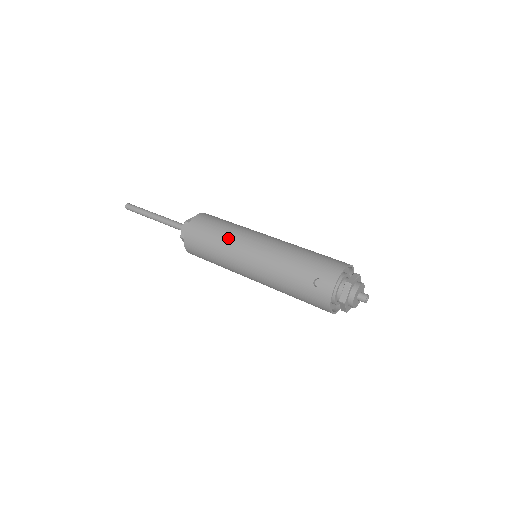
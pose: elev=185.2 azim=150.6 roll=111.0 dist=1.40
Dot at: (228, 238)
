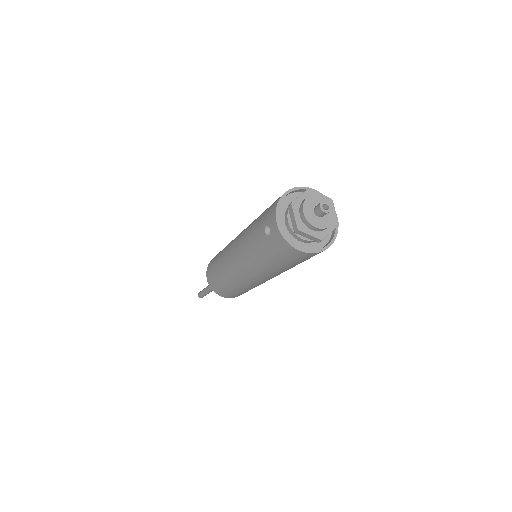
Dot at: (222, 257)
